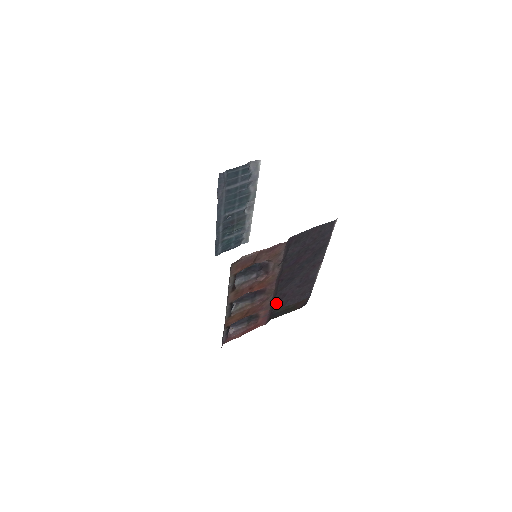
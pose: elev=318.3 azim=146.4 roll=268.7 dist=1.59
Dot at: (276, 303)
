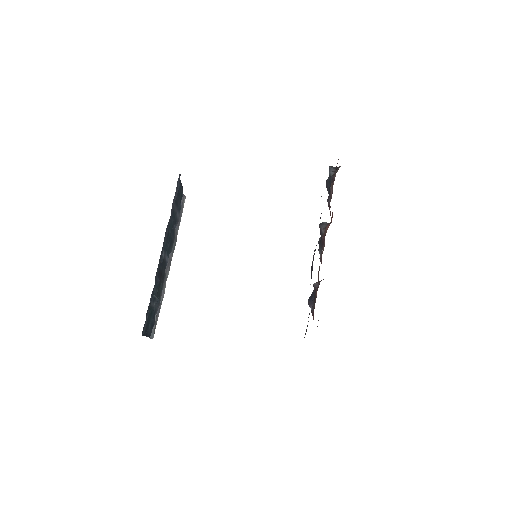
Dot at: occluded
